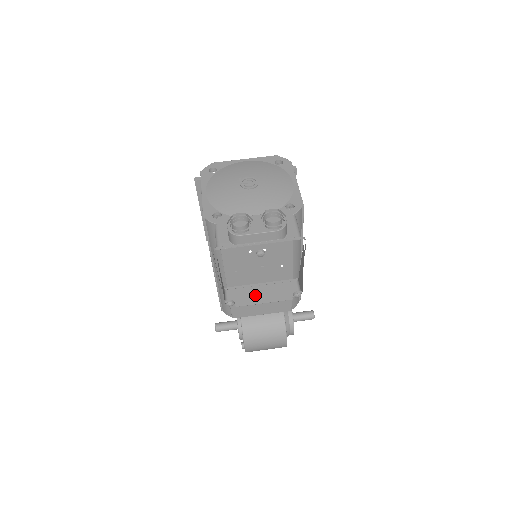
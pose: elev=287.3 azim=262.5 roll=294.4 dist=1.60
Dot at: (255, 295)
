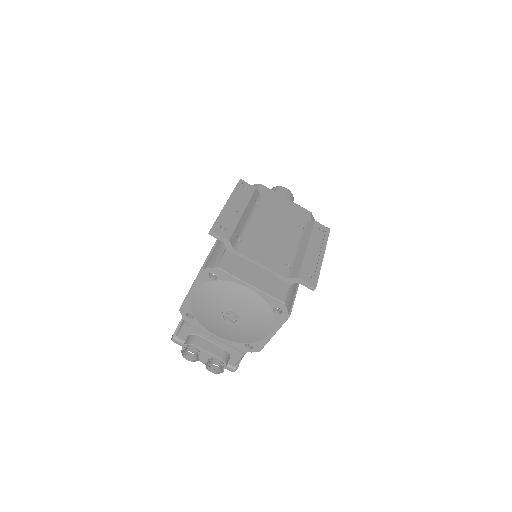
Dot at: occluded
